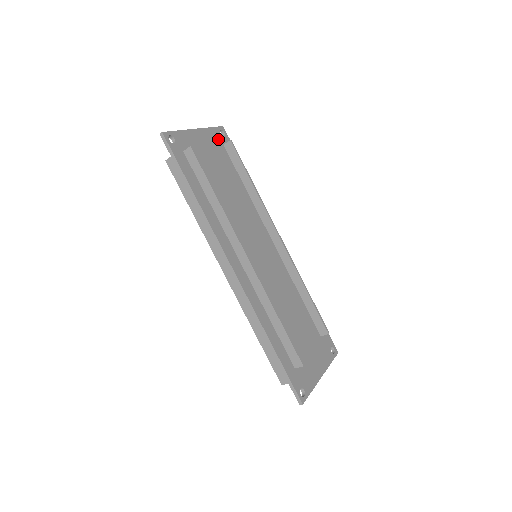
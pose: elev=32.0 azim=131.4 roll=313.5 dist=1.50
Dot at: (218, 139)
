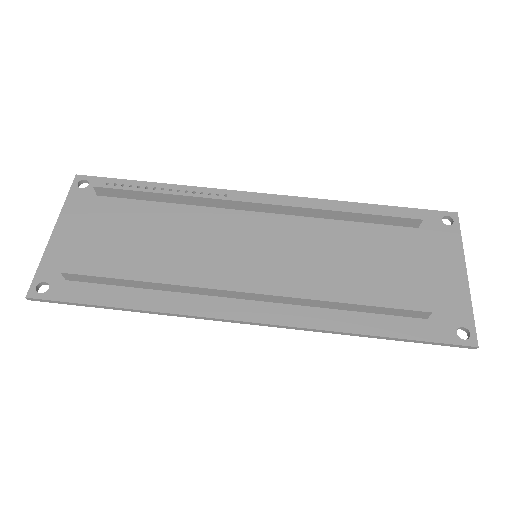
Dot at: (85, 199)
